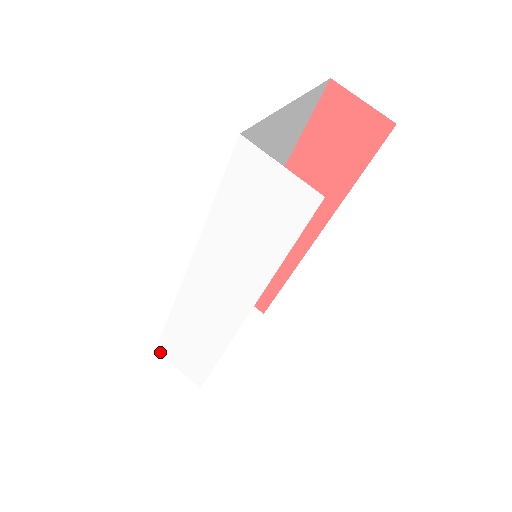
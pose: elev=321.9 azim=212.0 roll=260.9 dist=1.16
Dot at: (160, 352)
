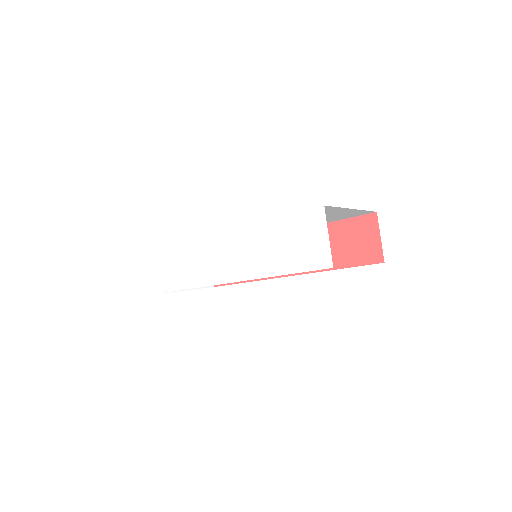
Dot at: (147, 254)
